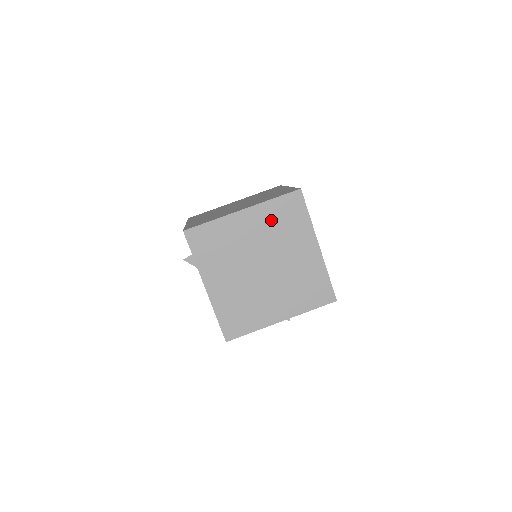
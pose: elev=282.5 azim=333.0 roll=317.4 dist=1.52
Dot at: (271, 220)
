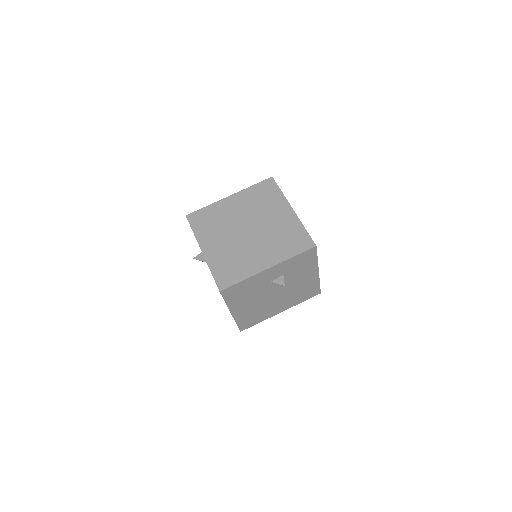
Dot at: (252, 199)
